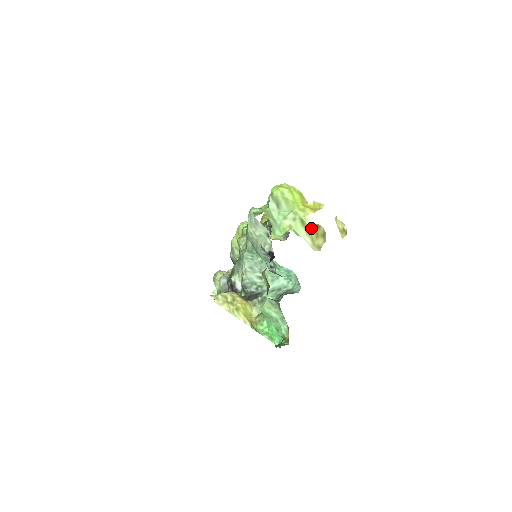
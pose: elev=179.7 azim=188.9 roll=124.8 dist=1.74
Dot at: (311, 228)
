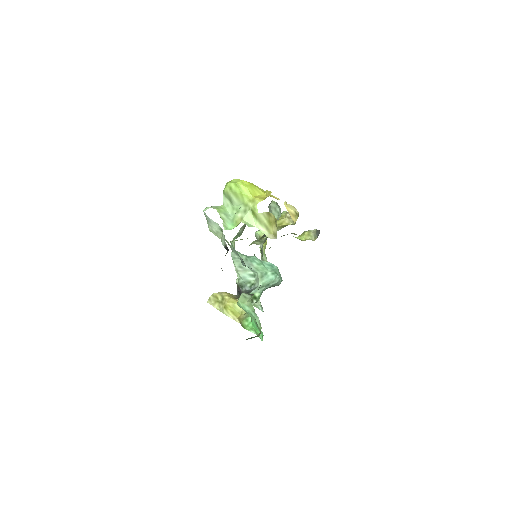
Dot at: (262, 217)
